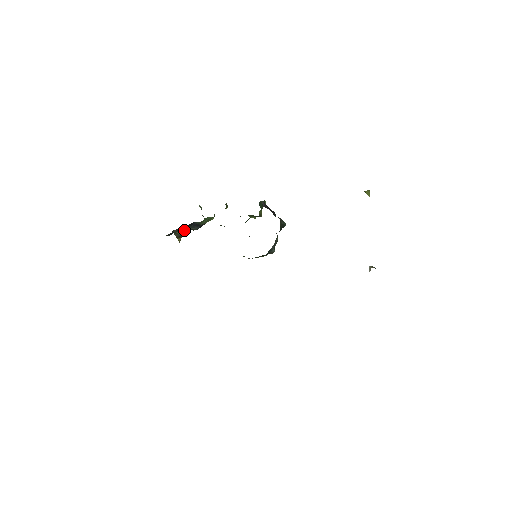
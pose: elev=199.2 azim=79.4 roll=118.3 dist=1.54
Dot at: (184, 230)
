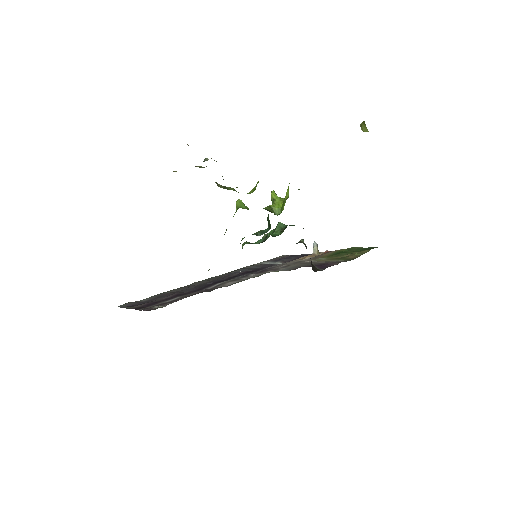
Dot at: occluded
